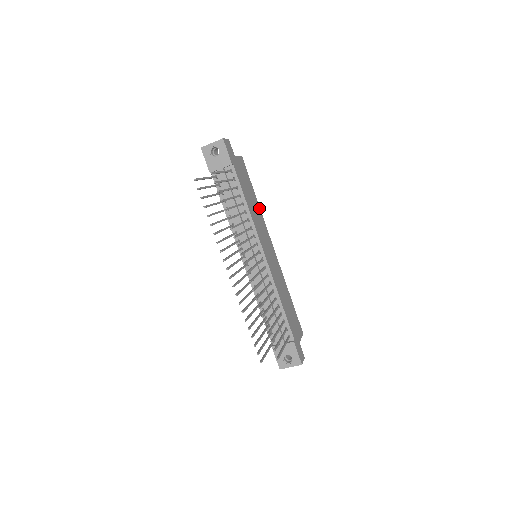
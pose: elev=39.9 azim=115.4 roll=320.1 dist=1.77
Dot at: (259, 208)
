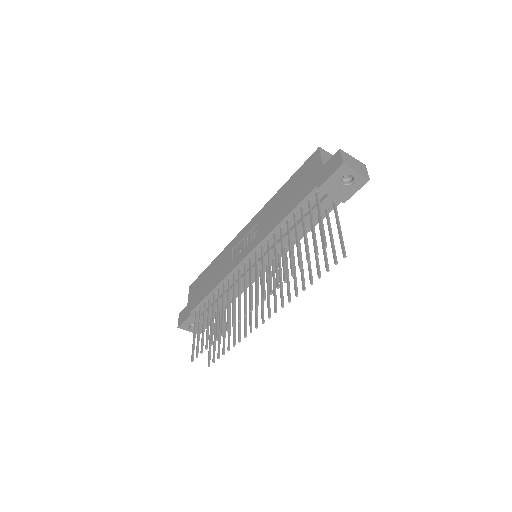
Dot at: occluded
